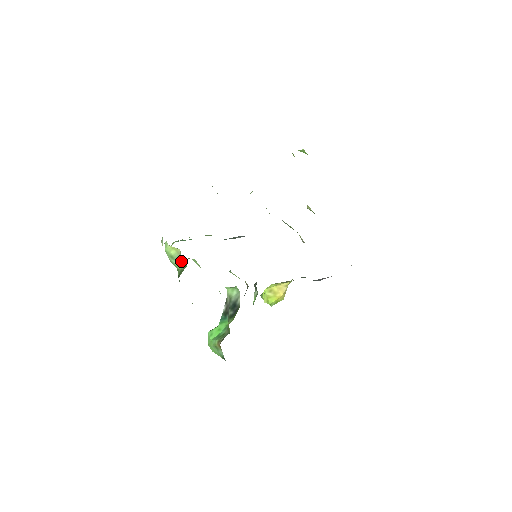
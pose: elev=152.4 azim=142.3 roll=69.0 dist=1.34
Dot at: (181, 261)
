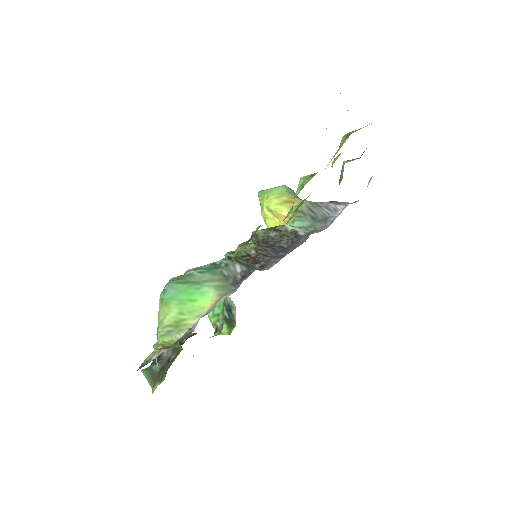
Dot at: occluded
